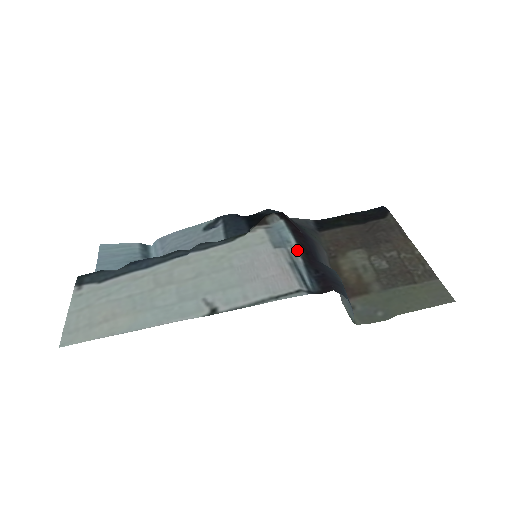
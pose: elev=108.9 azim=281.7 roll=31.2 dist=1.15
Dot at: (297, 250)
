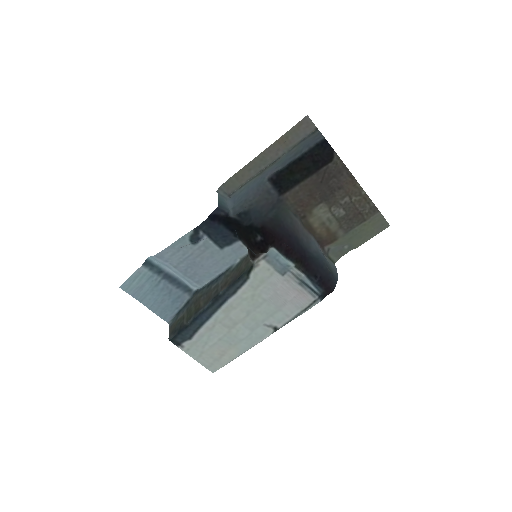
Dot at: (297, 269)
